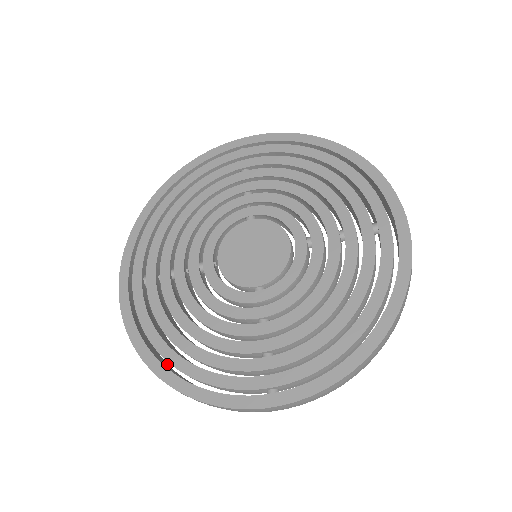
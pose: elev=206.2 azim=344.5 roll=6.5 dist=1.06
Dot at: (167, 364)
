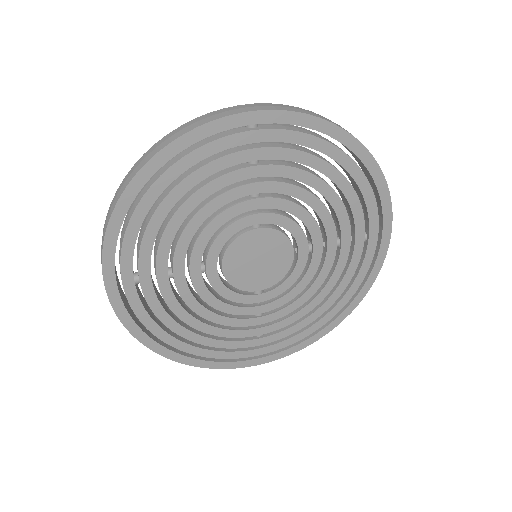
Dot at: occluded
